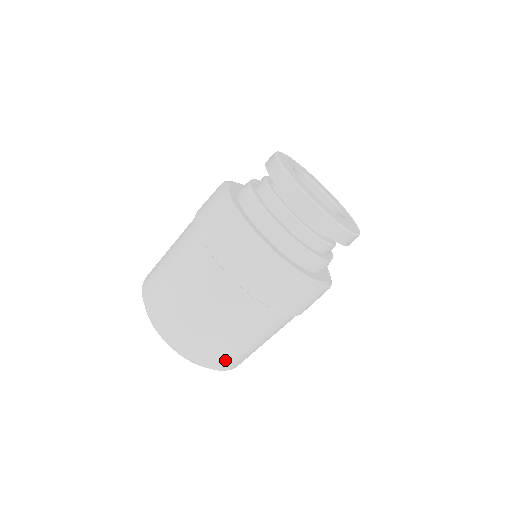
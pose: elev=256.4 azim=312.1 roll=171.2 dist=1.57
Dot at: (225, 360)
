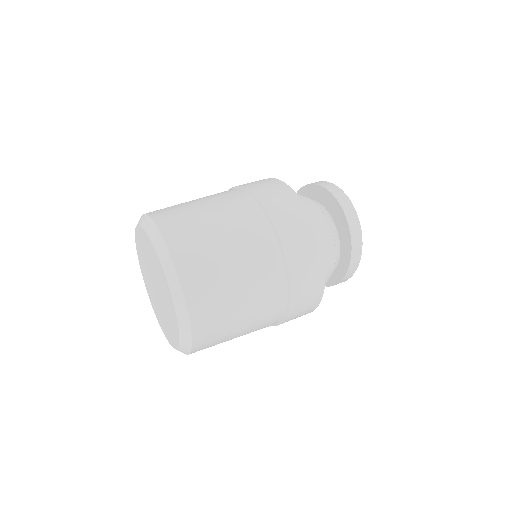
Dot at: (204, 295)
